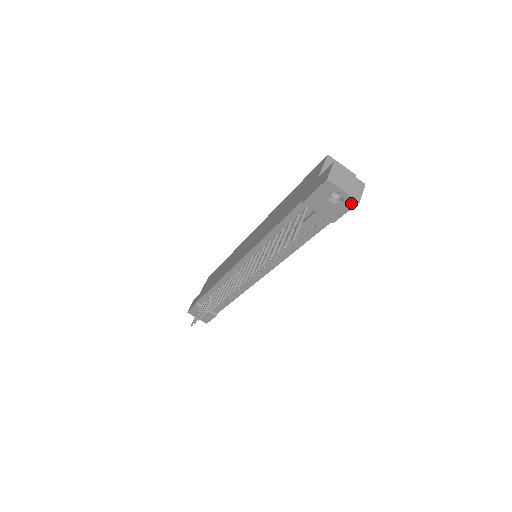
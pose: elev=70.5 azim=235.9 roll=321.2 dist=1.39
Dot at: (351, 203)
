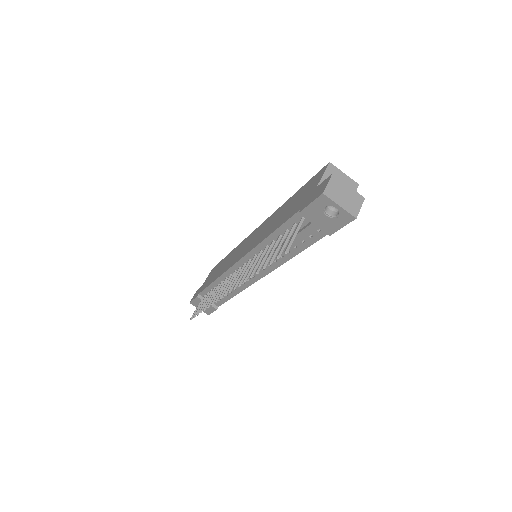
Dot at: (348, 218)
